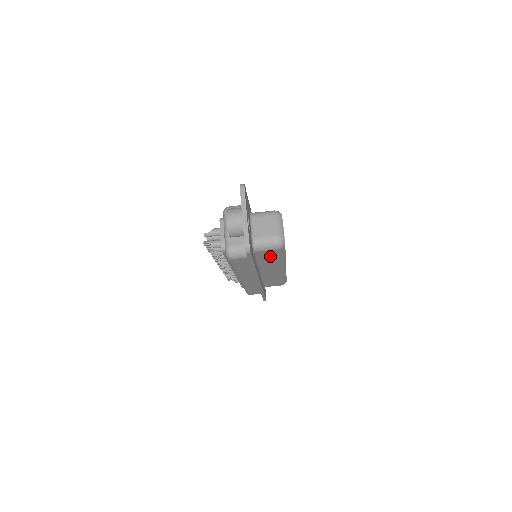
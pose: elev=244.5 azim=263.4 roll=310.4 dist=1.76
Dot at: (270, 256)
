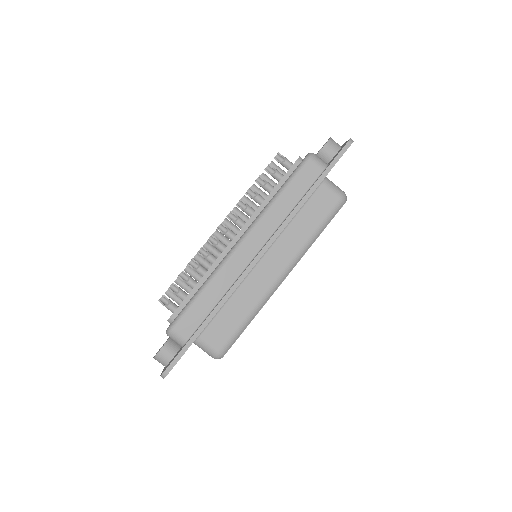
Dot at: (318, 211)
